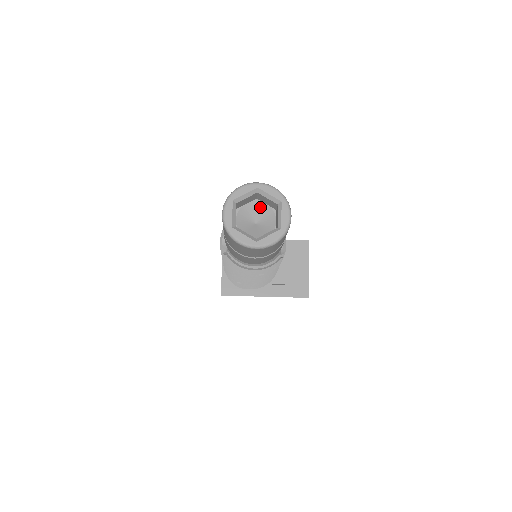
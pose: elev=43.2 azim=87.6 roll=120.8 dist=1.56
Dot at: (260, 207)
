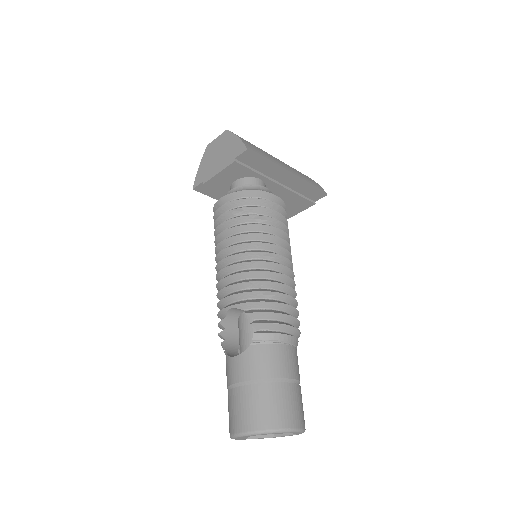
Dot at: occluded
